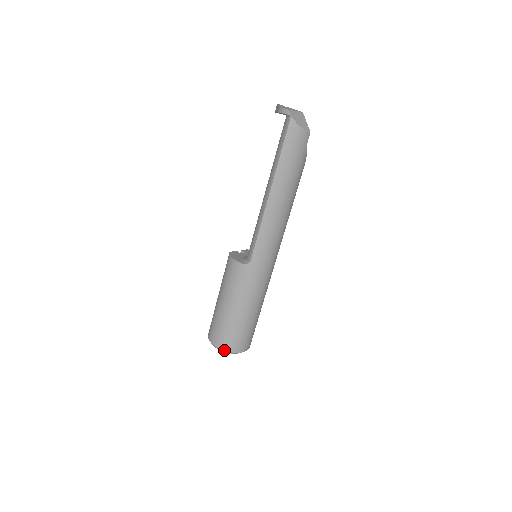
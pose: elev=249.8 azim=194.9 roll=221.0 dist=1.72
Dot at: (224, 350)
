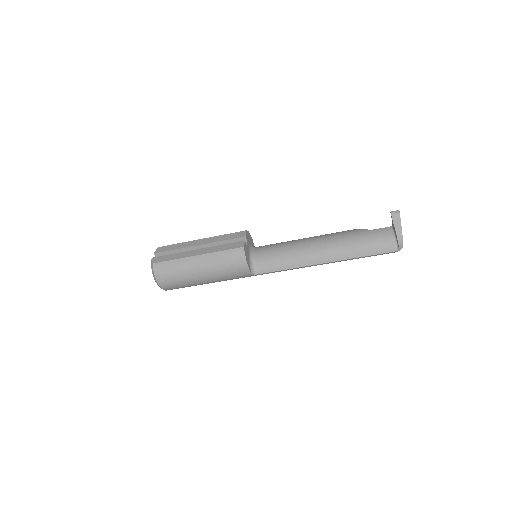
Dot at: occluded
